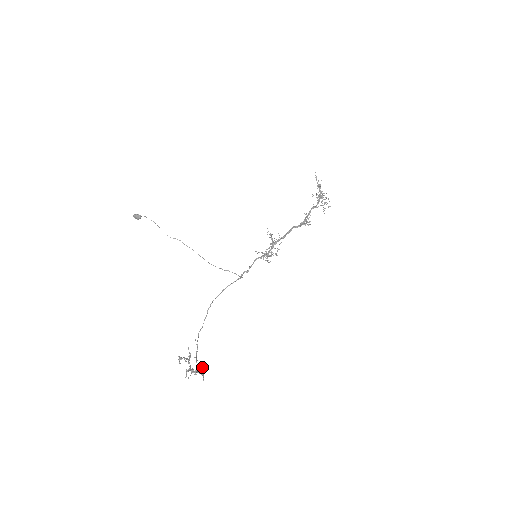
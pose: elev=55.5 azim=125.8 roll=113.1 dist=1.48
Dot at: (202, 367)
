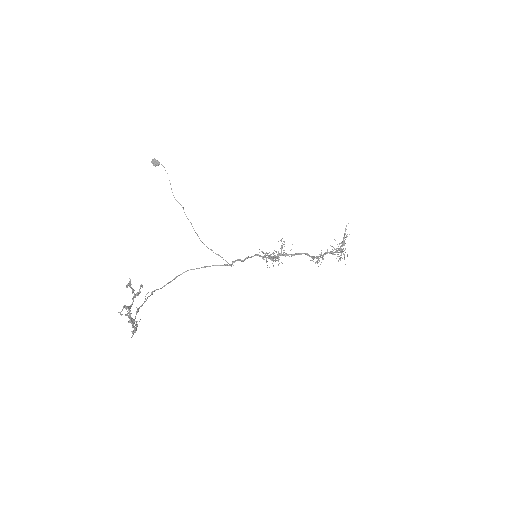
Dot at: occluded
